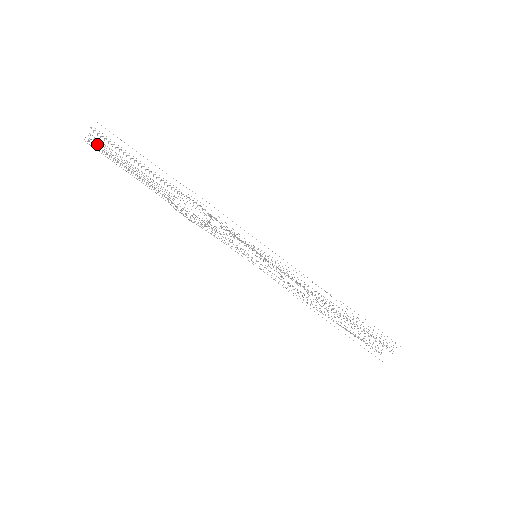
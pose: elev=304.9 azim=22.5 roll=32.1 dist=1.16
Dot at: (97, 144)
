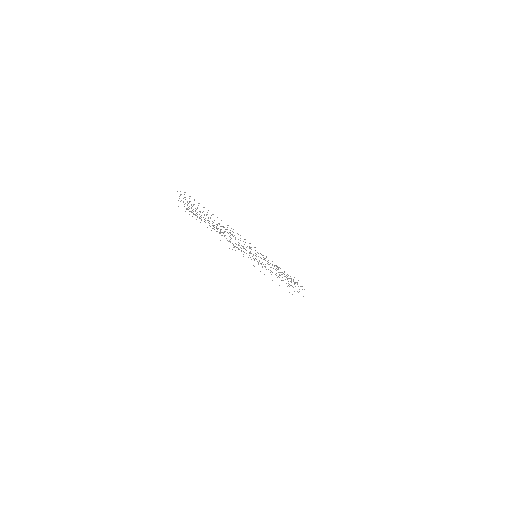
Dot at: (185, 199)
